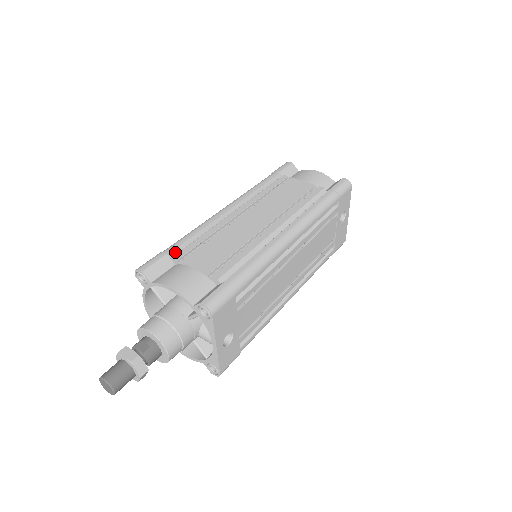
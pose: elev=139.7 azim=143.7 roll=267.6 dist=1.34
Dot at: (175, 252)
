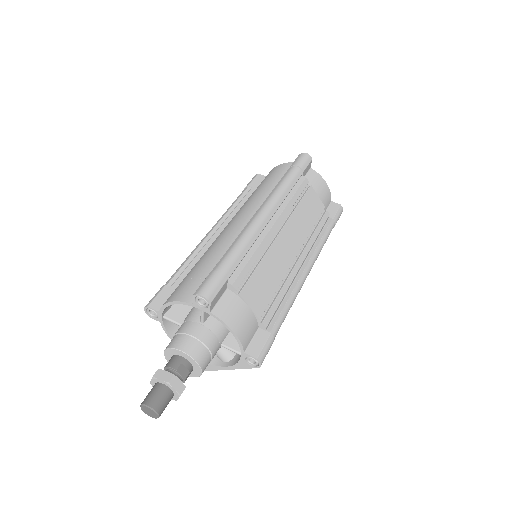
Dot at: (231, 274)
